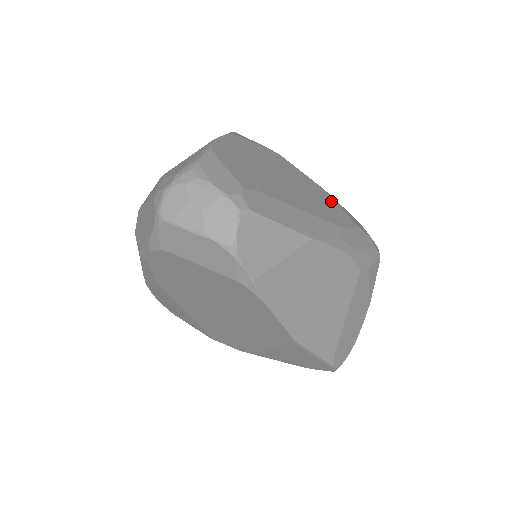
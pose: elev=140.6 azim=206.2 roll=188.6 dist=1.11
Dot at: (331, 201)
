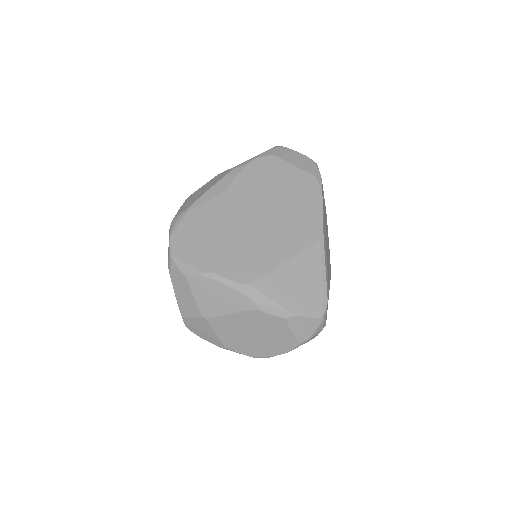
Dot at: occluded
